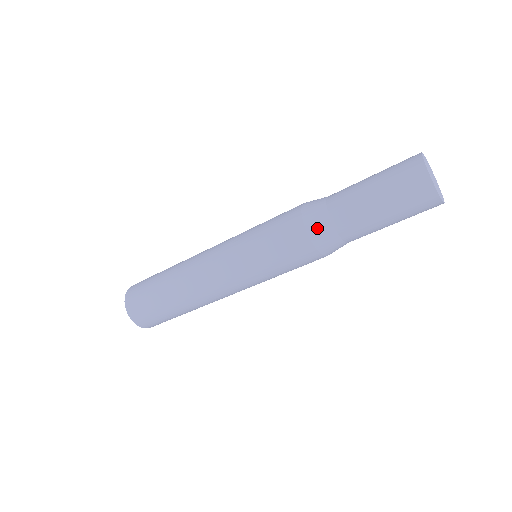
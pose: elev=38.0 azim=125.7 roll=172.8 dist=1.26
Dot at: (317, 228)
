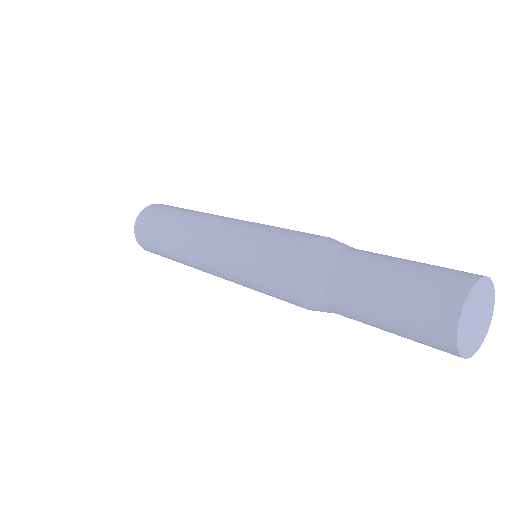
Dot at: (307, 293)
